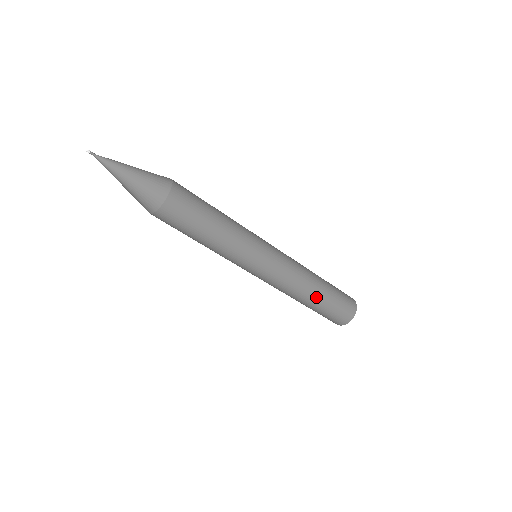
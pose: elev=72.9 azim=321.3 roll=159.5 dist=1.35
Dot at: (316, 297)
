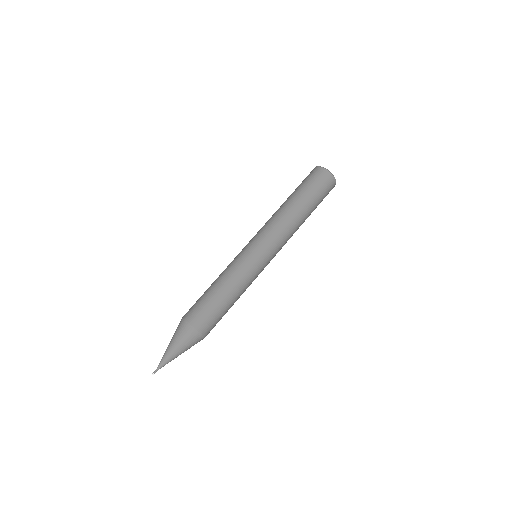
Dot at: occluded
